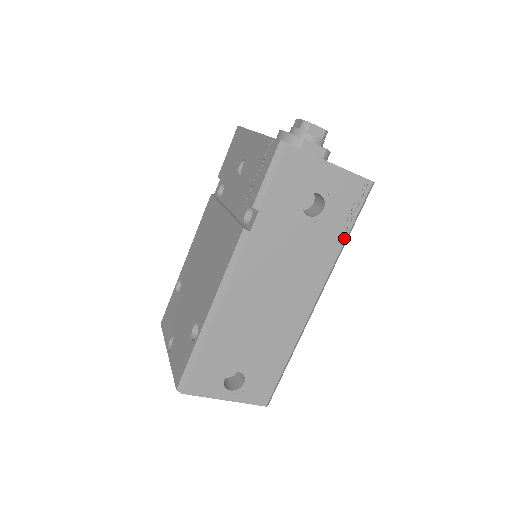
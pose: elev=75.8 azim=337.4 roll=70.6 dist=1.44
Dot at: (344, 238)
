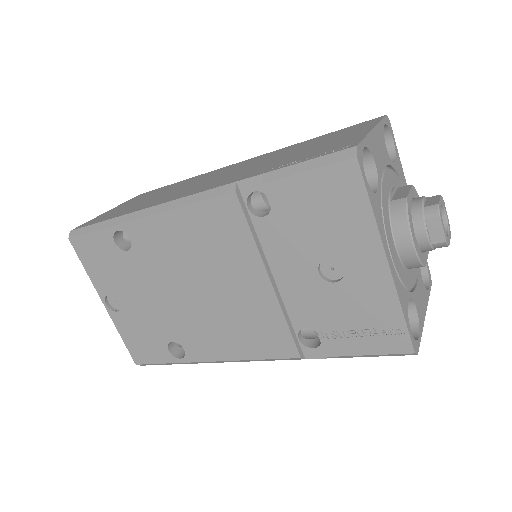
Dot at: occluded
